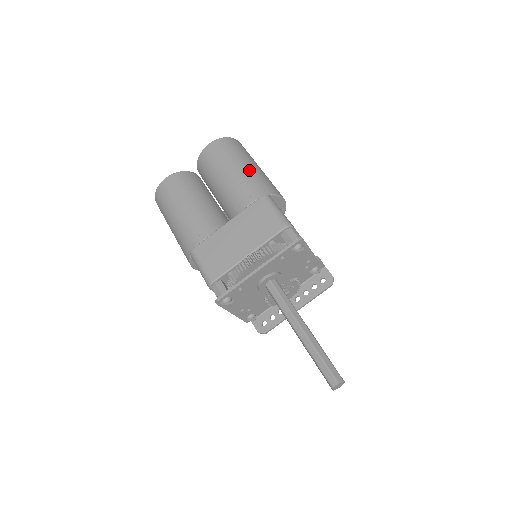
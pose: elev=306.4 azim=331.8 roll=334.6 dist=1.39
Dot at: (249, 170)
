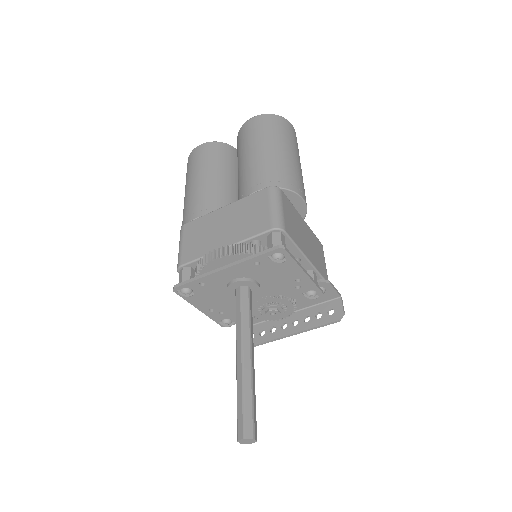
Dot at: (276, 155)
